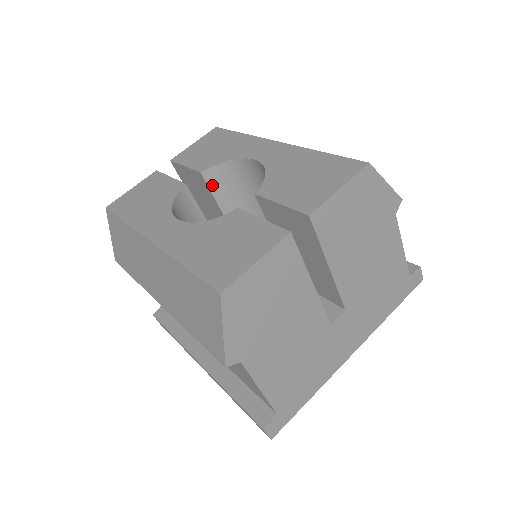
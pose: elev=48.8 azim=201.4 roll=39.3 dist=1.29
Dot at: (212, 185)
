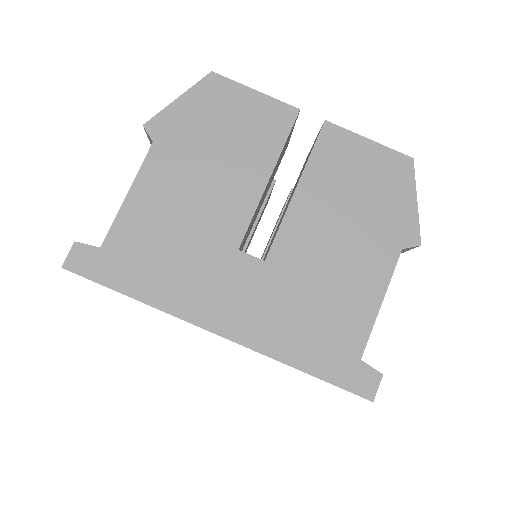
Dot at: occluded
